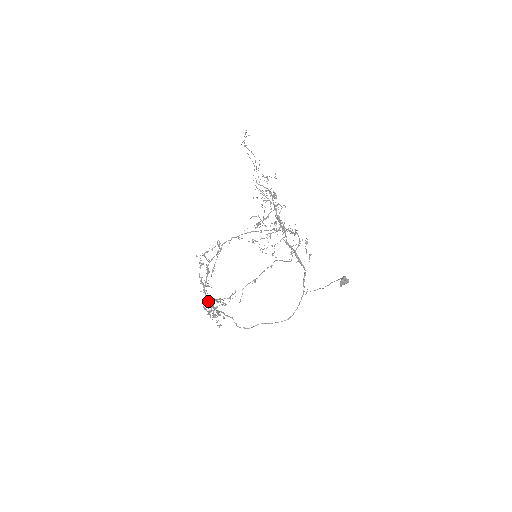
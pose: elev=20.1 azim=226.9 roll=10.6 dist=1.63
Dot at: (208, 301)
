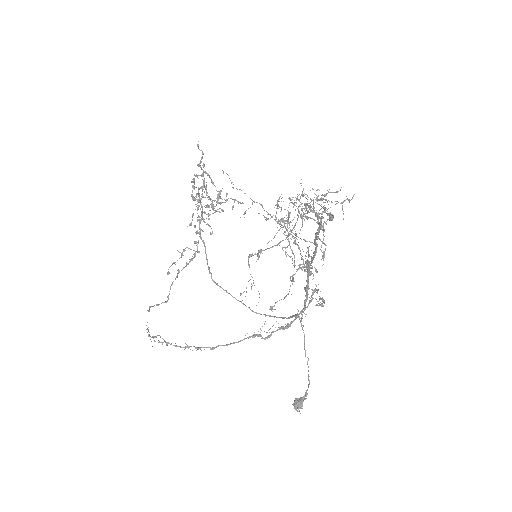
Dot at: (199, 205)
